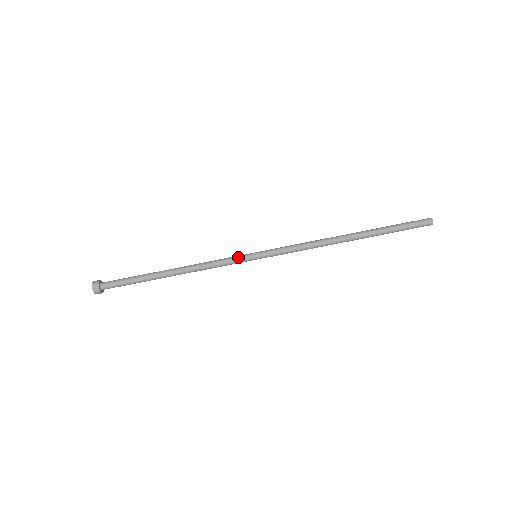
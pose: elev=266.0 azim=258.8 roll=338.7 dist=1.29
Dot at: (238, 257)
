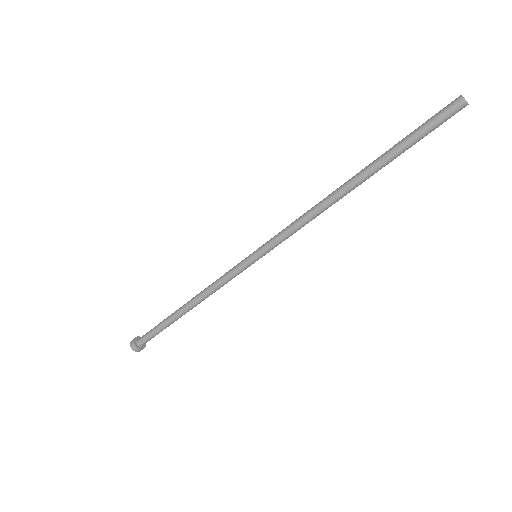
Dot at: (241, 271)
